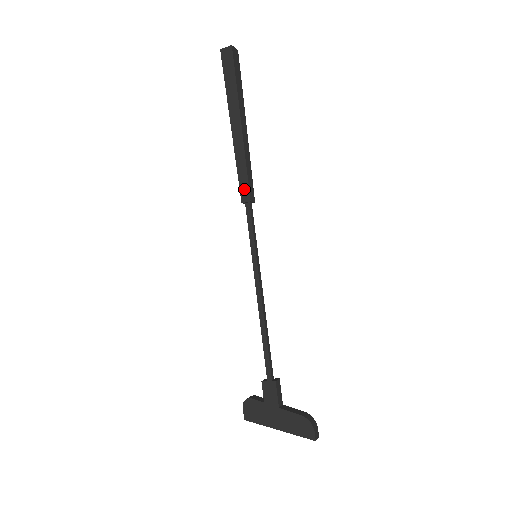
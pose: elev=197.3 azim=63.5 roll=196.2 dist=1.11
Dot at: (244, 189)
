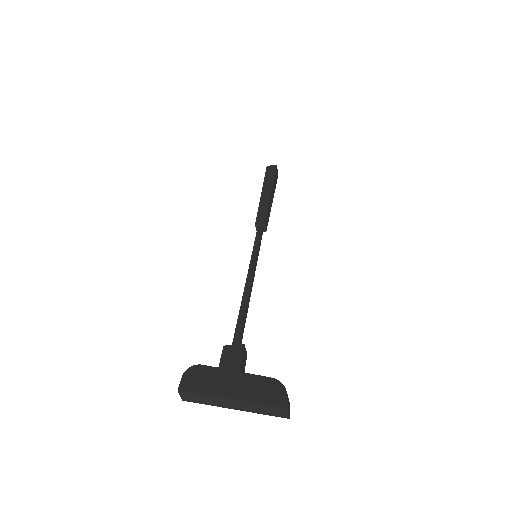
Dot at: (261, 217)
